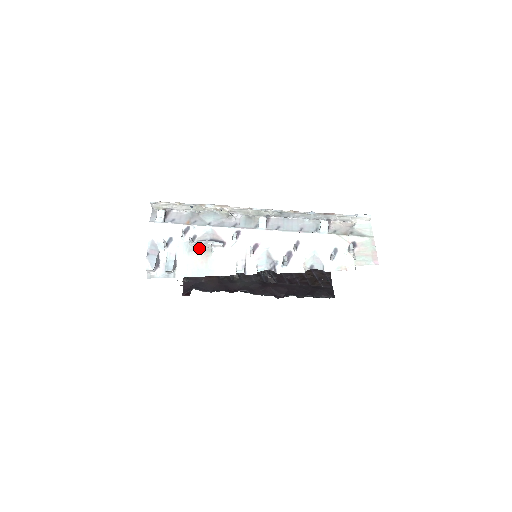
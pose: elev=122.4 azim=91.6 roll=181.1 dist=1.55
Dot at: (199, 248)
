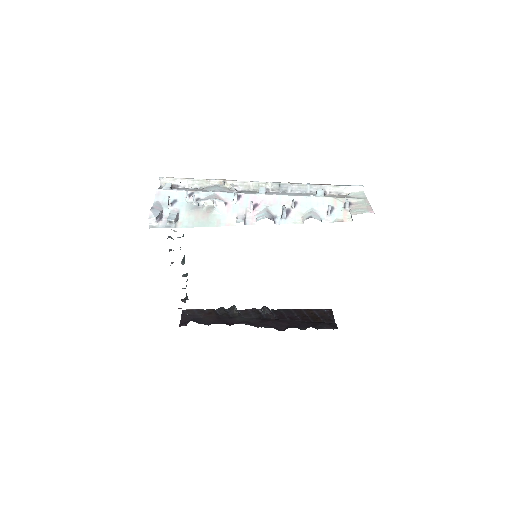
Dot at: (201, 206)
